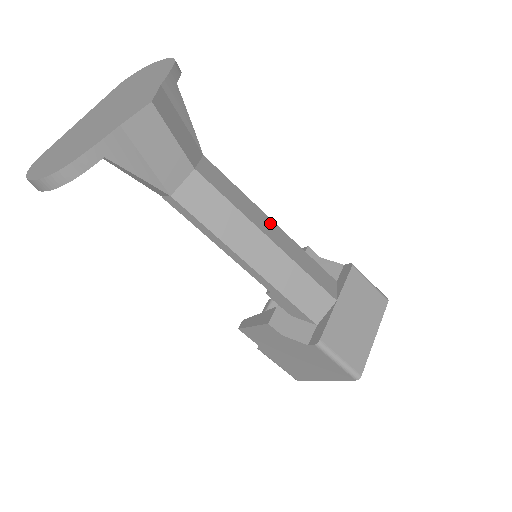
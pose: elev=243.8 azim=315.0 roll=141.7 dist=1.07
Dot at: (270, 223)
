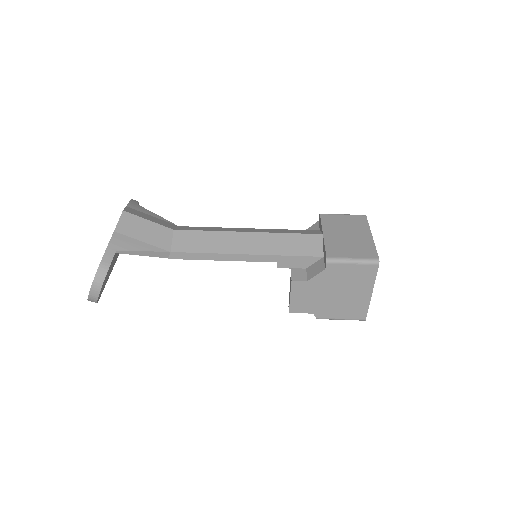
Dot at: (245, 229)
